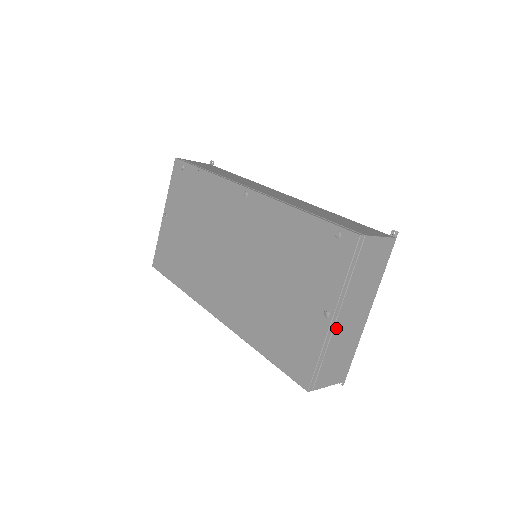
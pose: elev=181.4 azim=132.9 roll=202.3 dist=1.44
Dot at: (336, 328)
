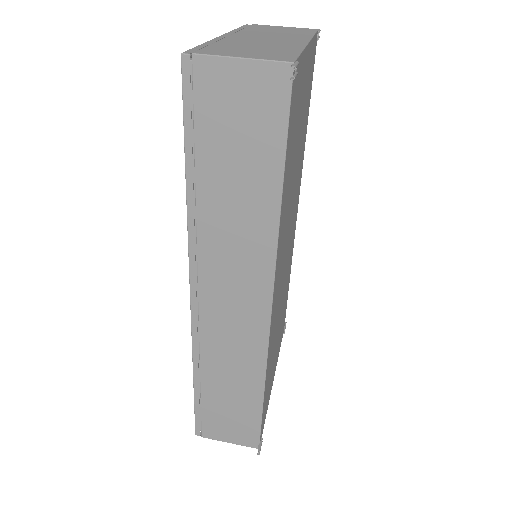
Dot at: occluded
